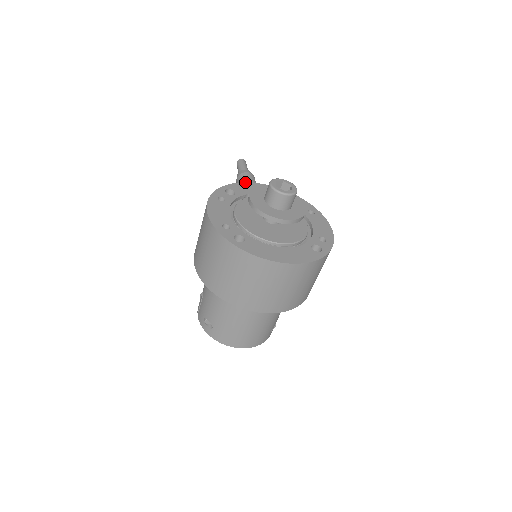
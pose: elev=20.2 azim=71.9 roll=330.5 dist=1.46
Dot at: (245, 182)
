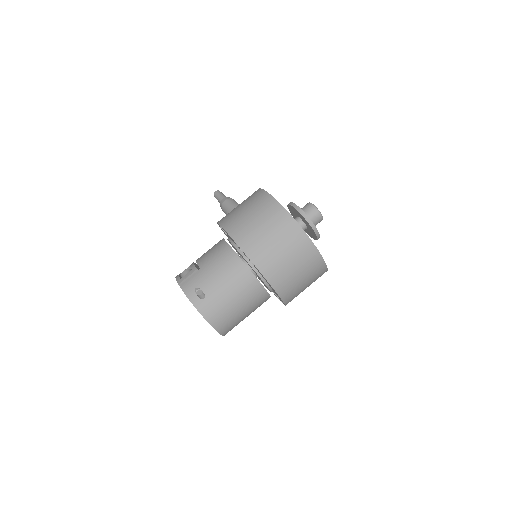
Dot at: occluded
